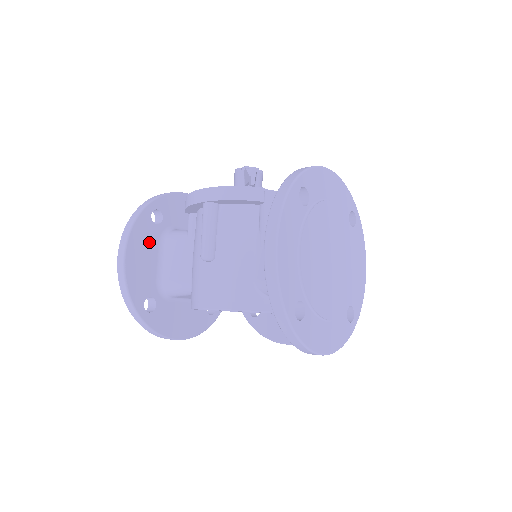
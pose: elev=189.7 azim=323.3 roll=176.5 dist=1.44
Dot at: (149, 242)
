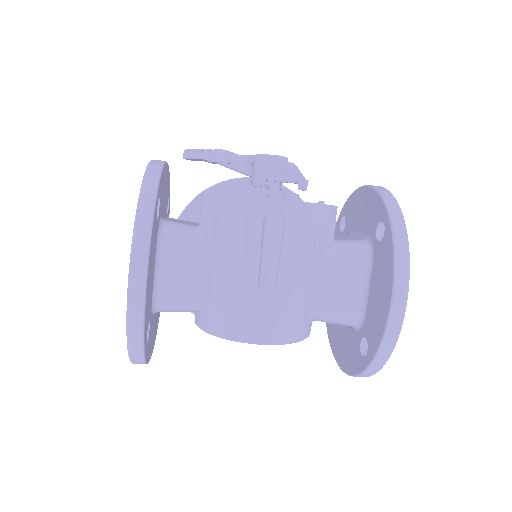
Dot at: (154, 248)
